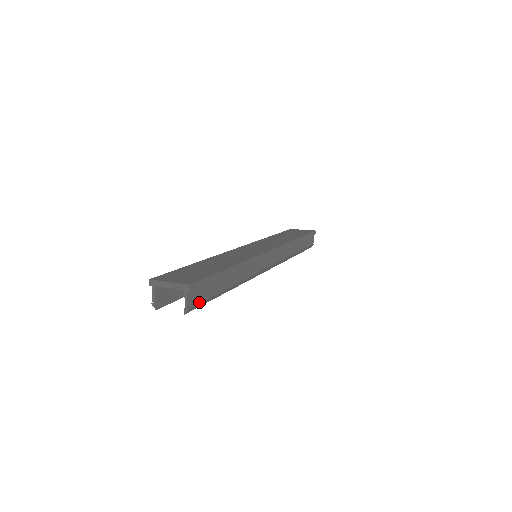
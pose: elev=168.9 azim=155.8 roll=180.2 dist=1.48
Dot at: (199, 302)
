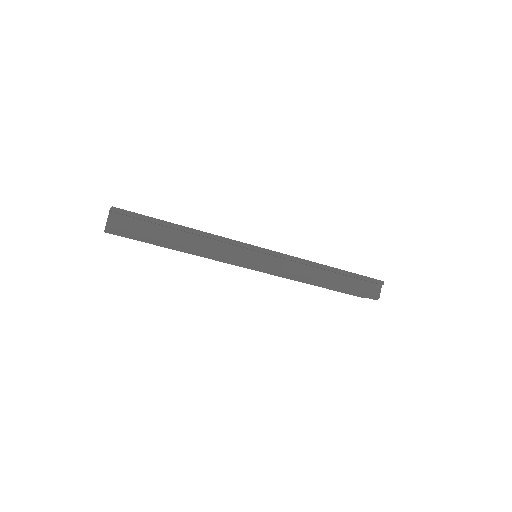
Dot at: (125, 230)
